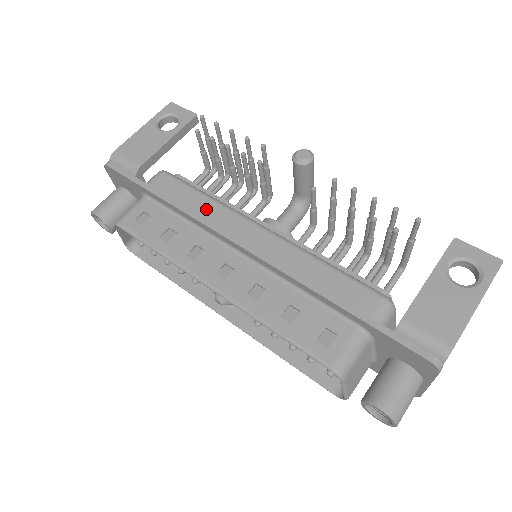
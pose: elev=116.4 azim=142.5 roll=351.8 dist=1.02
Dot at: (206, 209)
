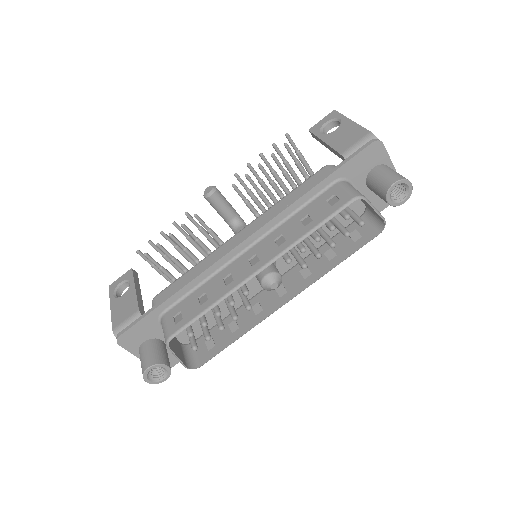
Dot at: (202, 267)
